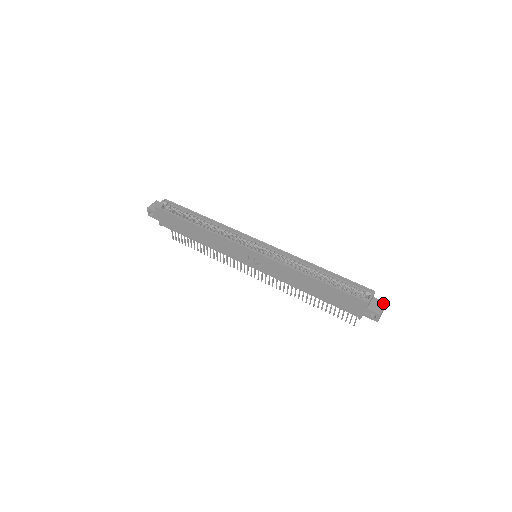
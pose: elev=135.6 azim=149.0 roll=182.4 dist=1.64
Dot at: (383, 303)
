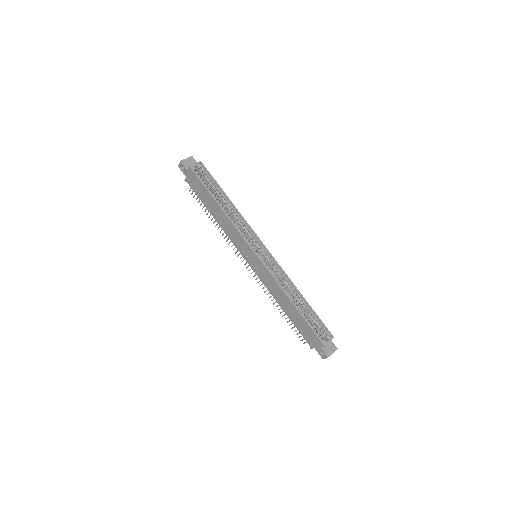
Dot at: (335, 348)
